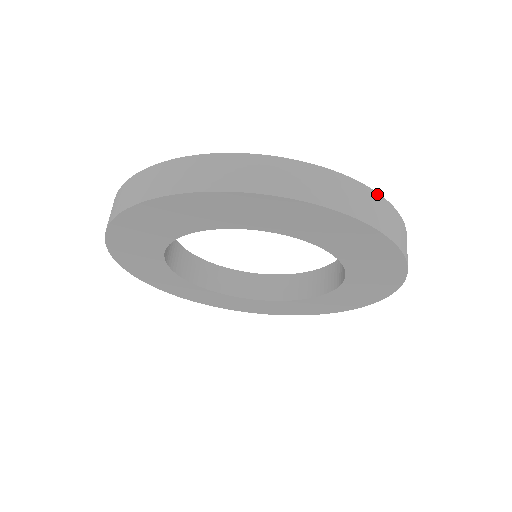
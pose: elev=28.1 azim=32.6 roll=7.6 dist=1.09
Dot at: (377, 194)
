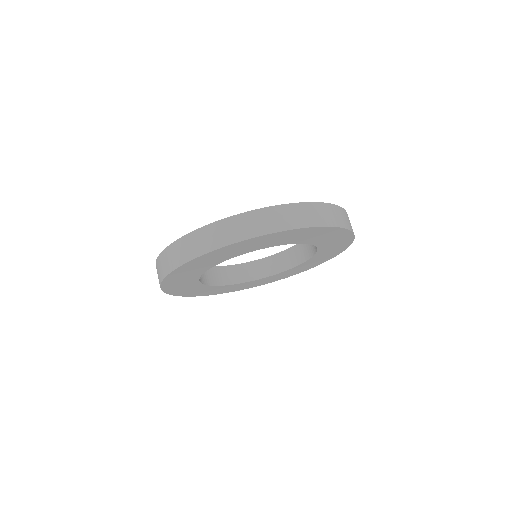
Dot at: (317, 203)
